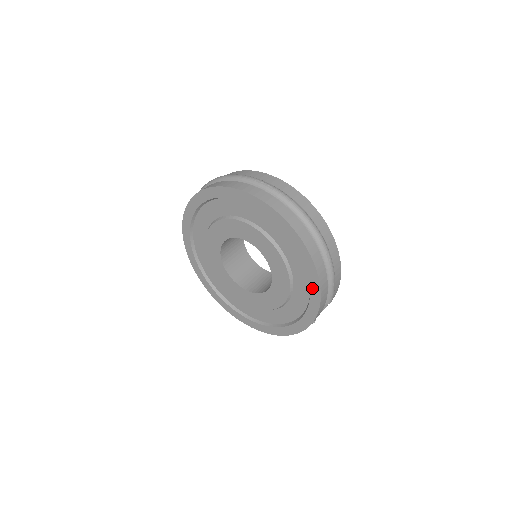
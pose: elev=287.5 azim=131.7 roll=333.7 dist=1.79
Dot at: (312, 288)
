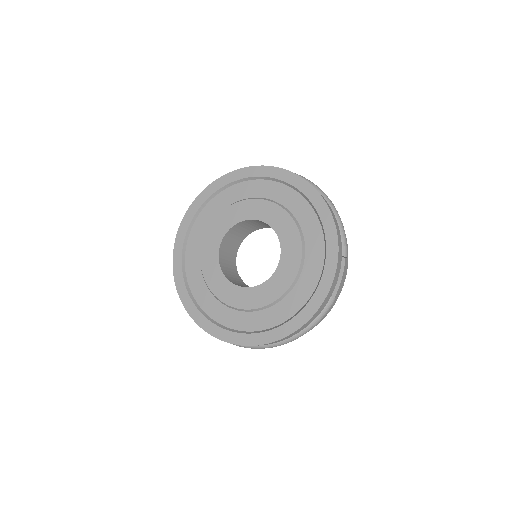
Dot at: (325, 226)
